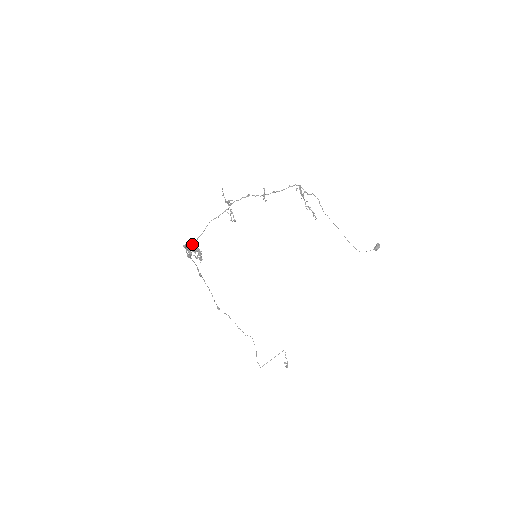
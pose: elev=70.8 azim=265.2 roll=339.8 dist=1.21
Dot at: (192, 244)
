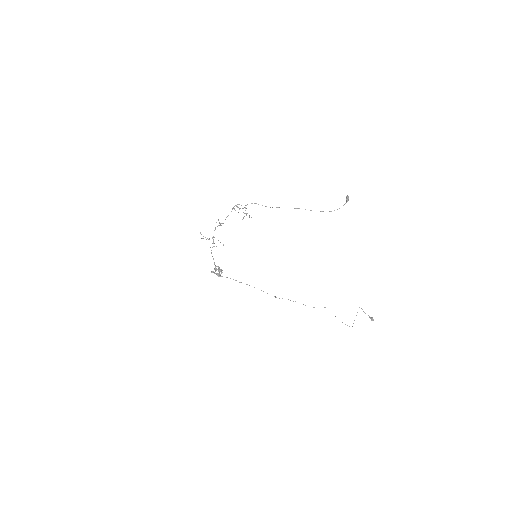
Dot at: (214, 269)
